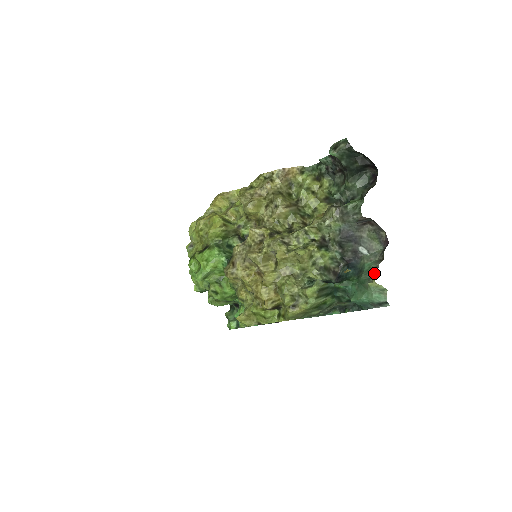
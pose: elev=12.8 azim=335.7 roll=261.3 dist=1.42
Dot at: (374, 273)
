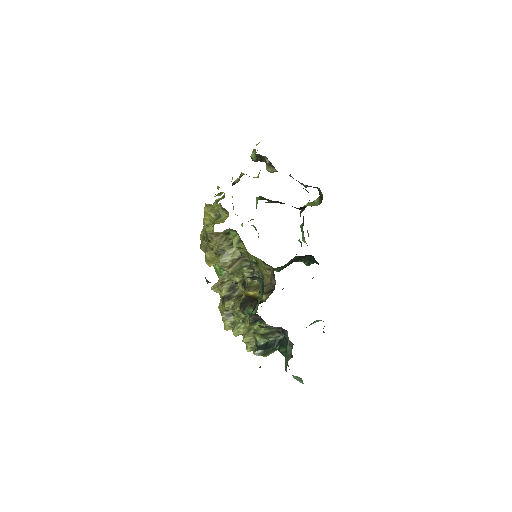
Dot at: (286, 366)
